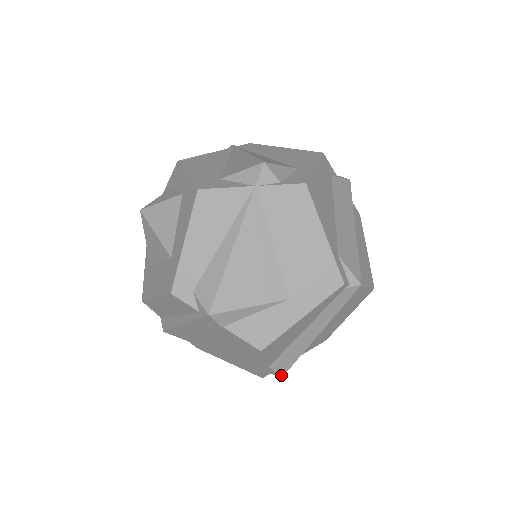
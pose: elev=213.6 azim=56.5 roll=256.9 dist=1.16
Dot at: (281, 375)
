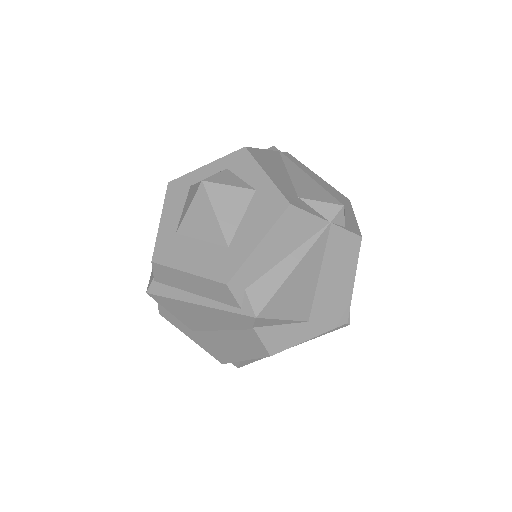
Dot at: (240, 366)
